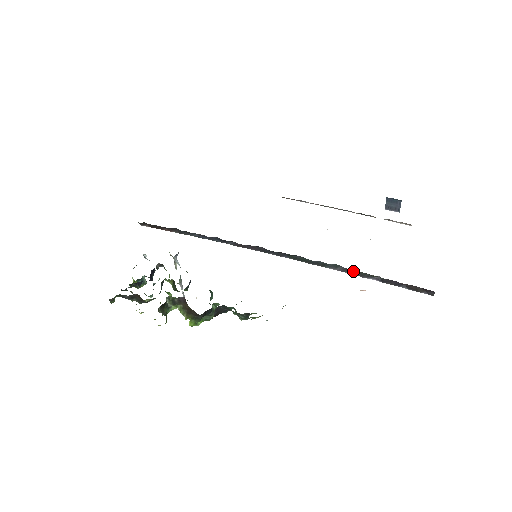
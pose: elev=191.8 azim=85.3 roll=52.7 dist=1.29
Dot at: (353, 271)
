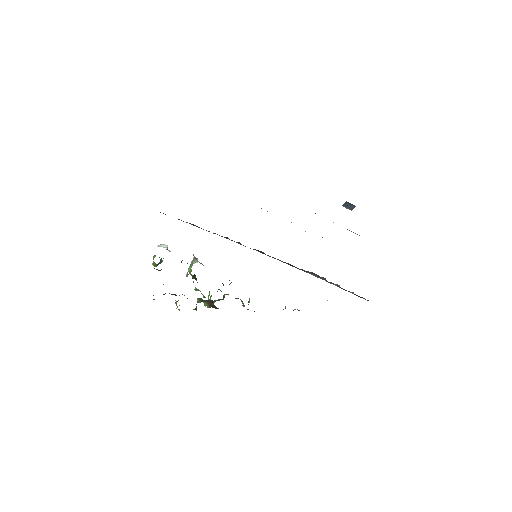
Dot at: (323, 278)
